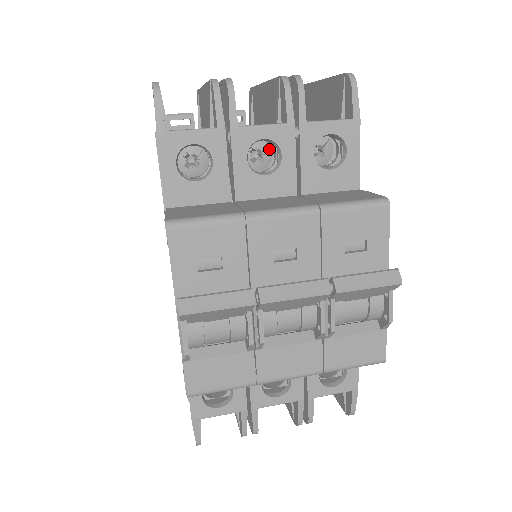
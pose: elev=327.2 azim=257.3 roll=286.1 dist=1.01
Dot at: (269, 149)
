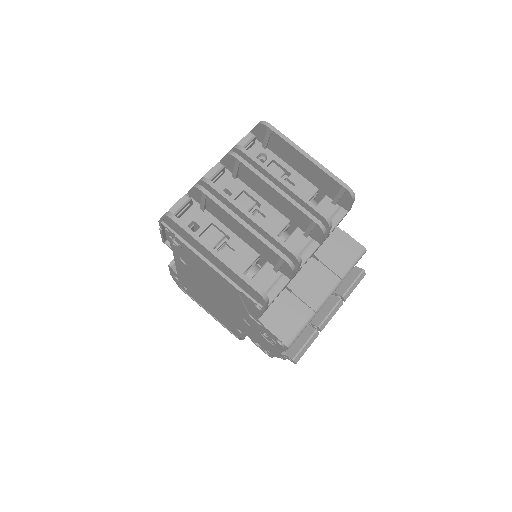
Dot at: occluded
